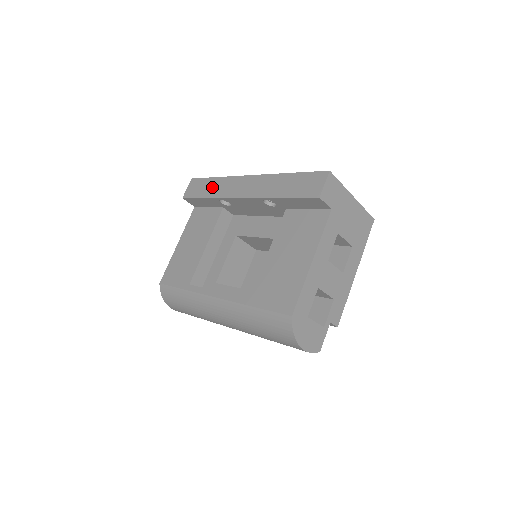
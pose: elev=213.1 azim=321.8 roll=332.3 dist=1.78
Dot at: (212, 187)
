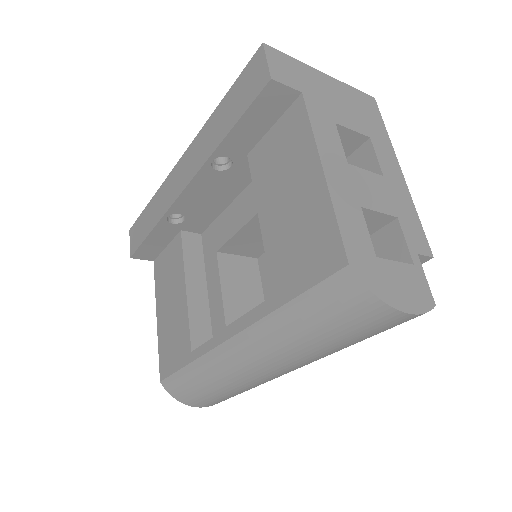
Dot at: (151, 214)
